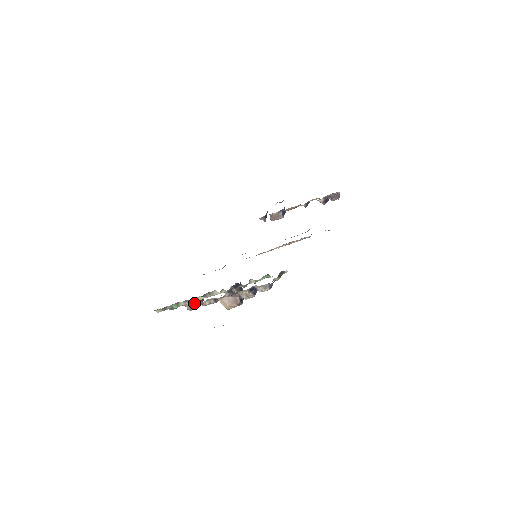
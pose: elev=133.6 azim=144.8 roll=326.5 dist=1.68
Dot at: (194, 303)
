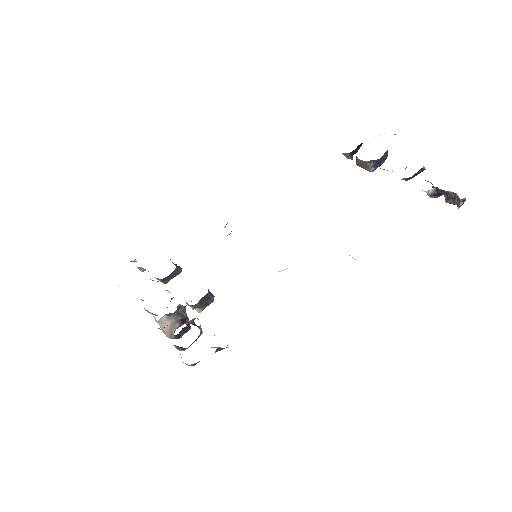
Dot at: (158, 279)
